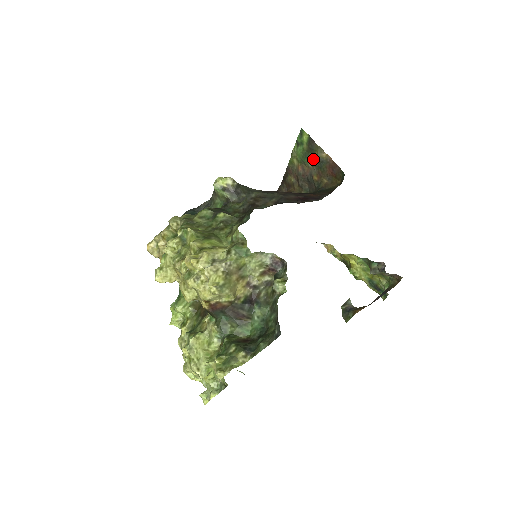
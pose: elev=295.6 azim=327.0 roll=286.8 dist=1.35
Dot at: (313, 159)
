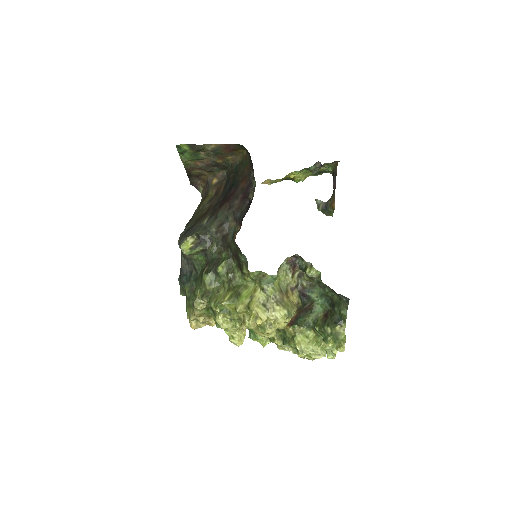
Dot at: (205, 153)
